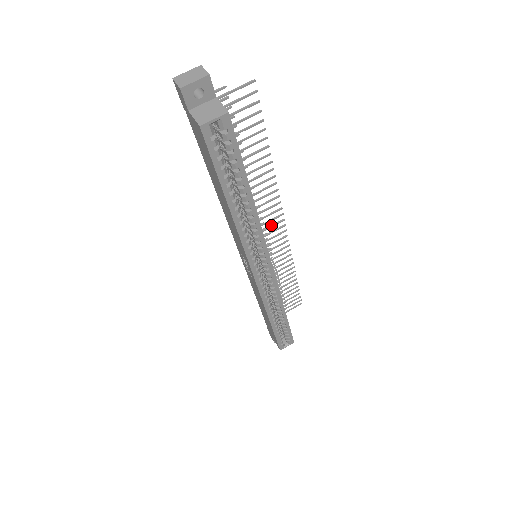
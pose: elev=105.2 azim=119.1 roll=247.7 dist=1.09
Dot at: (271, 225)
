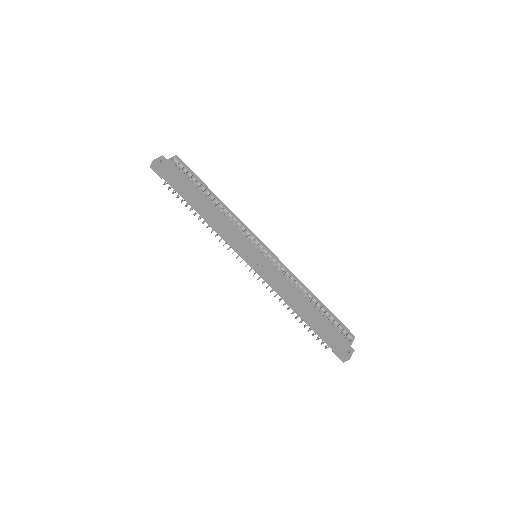
Dot at: occluded
